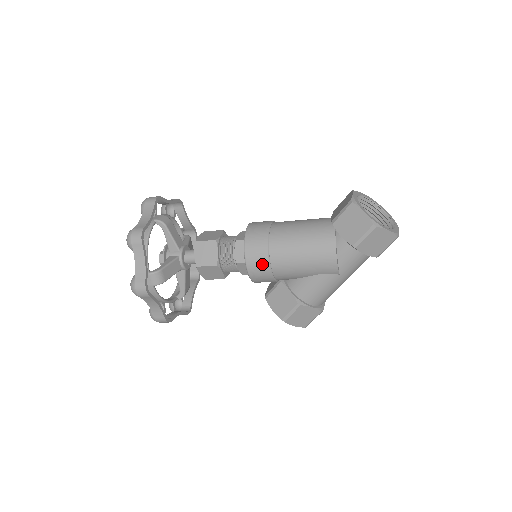
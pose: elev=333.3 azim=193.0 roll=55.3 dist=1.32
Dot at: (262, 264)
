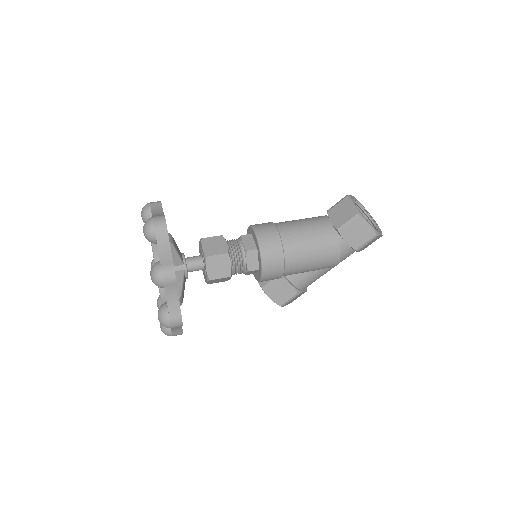
Dot at: (277, 272)
